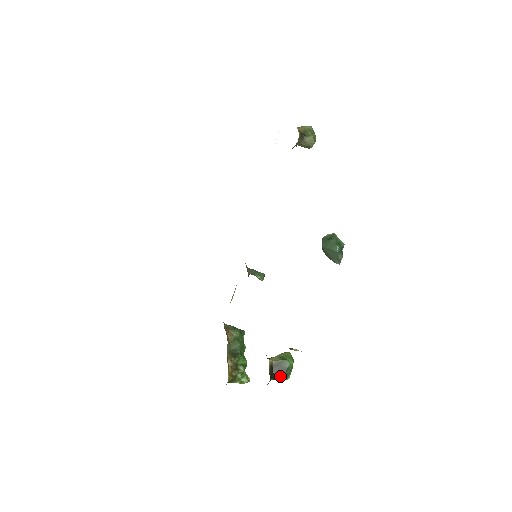
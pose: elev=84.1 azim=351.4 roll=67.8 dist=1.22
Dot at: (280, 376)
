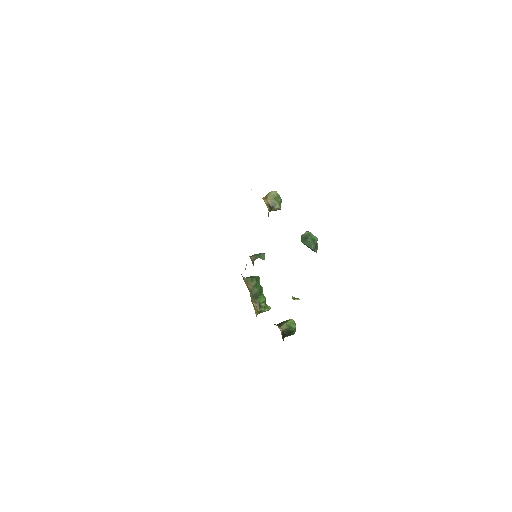
Dot at: (289, 335)
